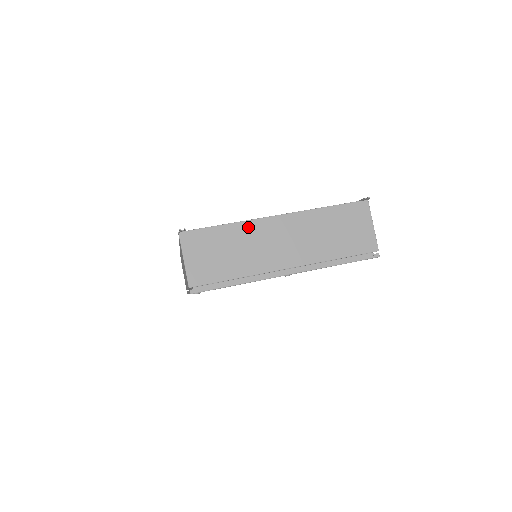
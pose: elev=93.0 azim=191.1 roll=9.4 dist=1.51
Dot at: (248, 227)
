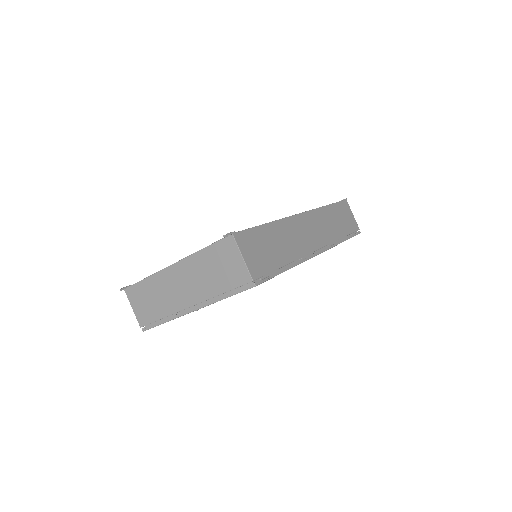
Dot at: (158, 278)
